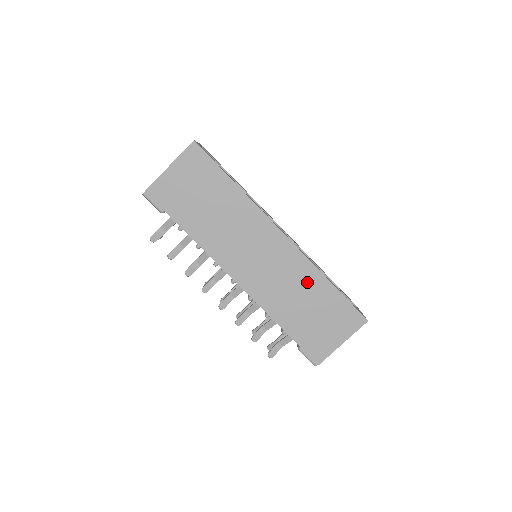
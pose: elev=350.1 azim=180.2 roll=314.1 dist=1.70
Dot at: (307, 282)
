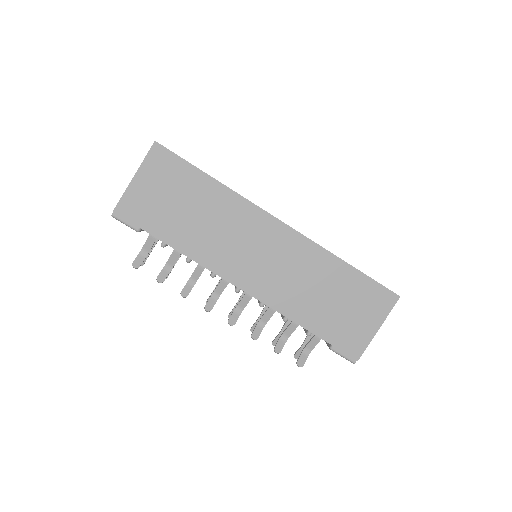
Dot at: (321, 270)
